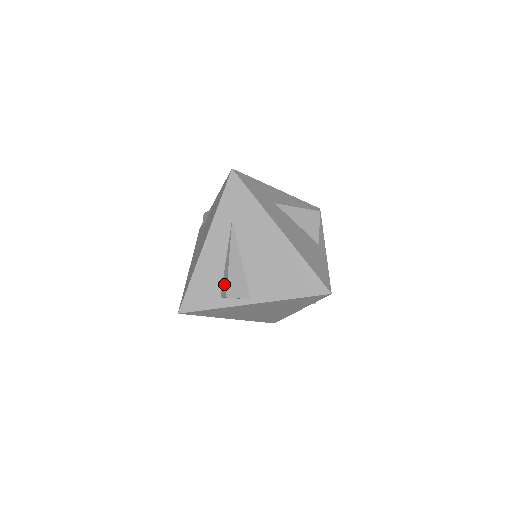
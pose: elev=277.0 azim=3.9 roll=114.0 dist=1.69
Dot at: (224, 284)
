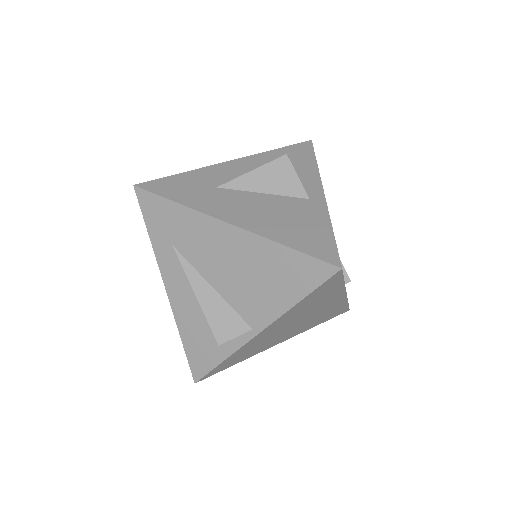
Dot at: occluded
